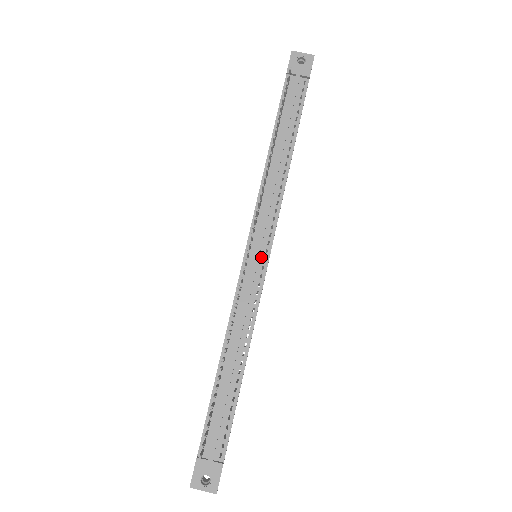
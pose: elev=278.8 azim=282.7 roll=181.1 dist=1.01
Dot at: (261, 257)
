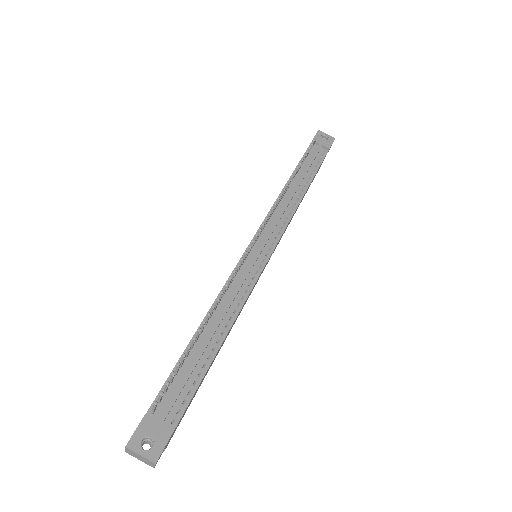
Dot at: (264, 252)
